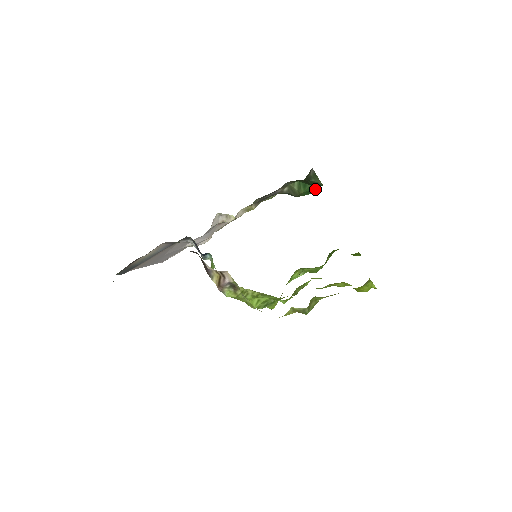
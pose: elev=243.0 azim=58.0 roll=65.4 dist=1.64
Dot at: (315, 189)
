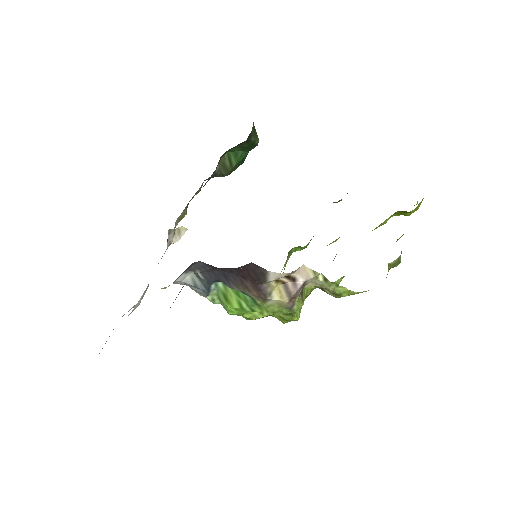
Dot at: (246, 155)
